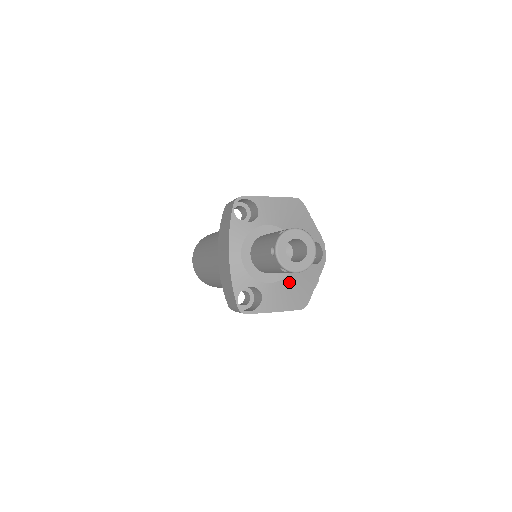
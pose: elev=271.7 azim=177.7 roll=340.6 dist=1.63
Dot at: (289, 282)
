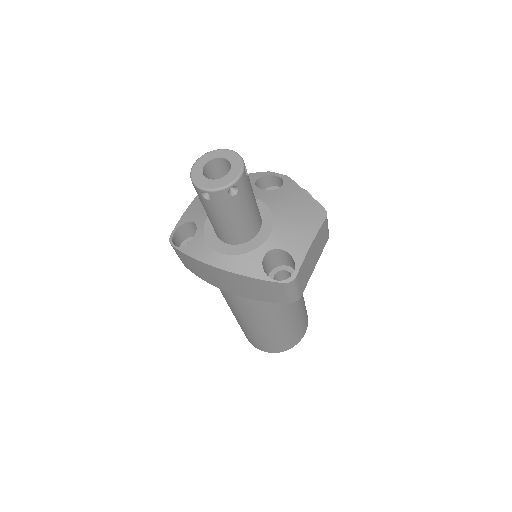
Dot at: (282, 215)
